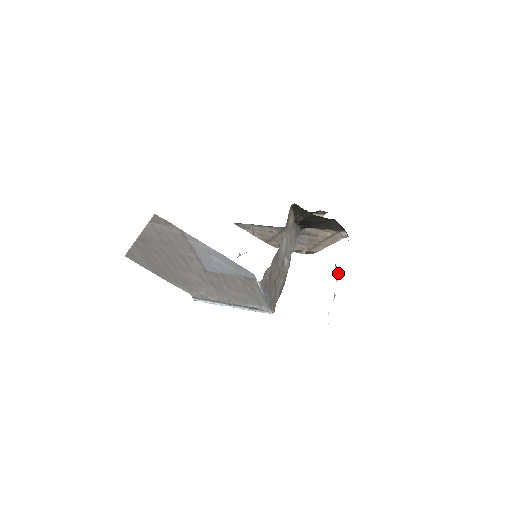
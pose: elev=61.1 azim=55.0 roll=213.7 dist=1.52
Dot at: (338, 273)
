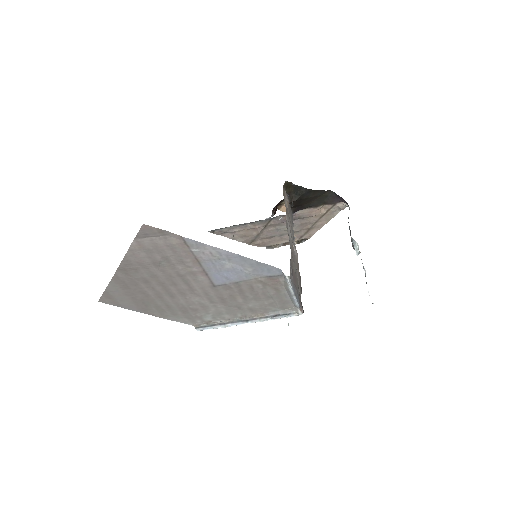
Dot at: (357, 246)
